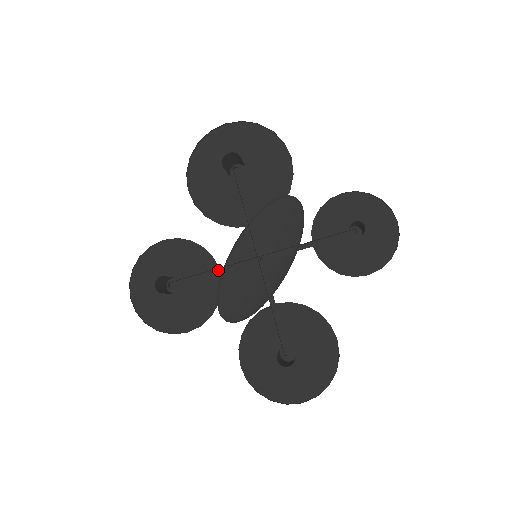
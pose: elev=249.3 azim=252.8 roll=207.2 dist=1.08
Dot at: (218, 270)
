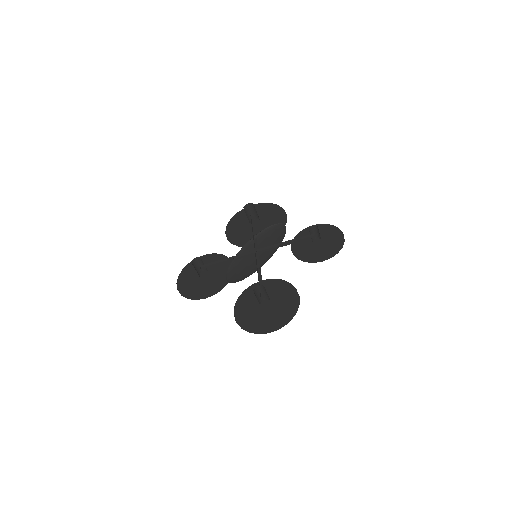
Dot at: (231, 260)
